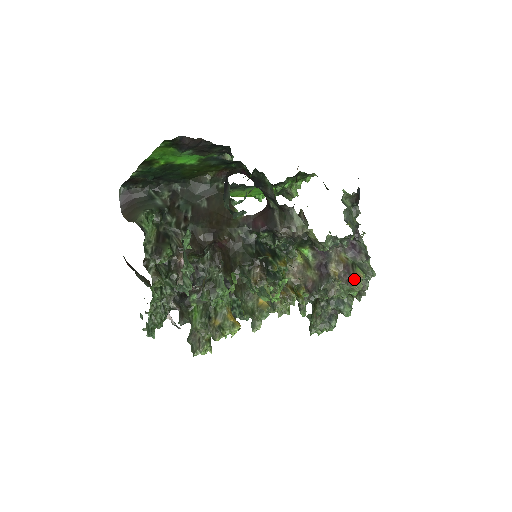
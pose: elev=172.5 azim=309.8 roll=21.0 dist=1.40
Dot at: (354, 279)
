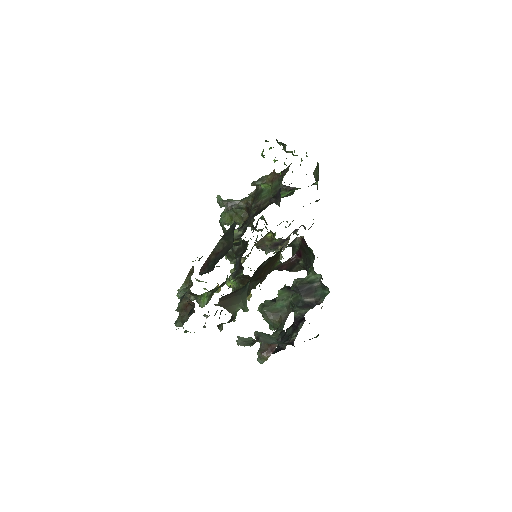
Dot at: occluded
